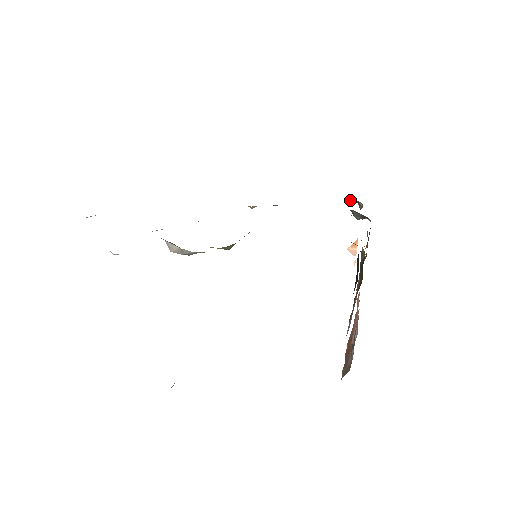
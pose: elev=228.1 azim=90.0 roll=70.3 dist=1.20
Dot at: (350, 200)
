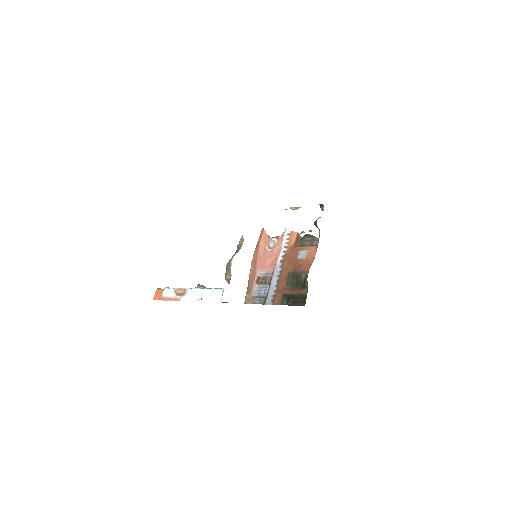
Dot at: occluded
